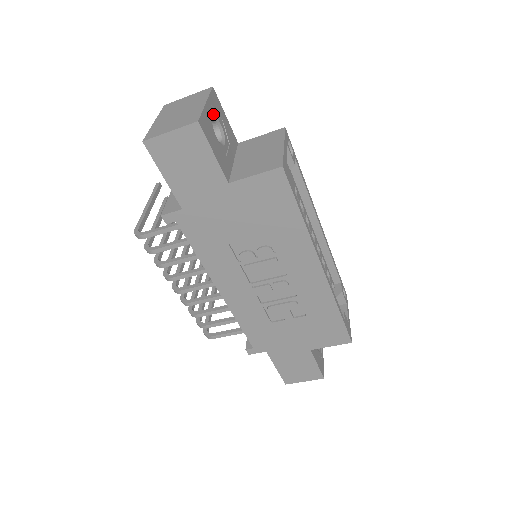
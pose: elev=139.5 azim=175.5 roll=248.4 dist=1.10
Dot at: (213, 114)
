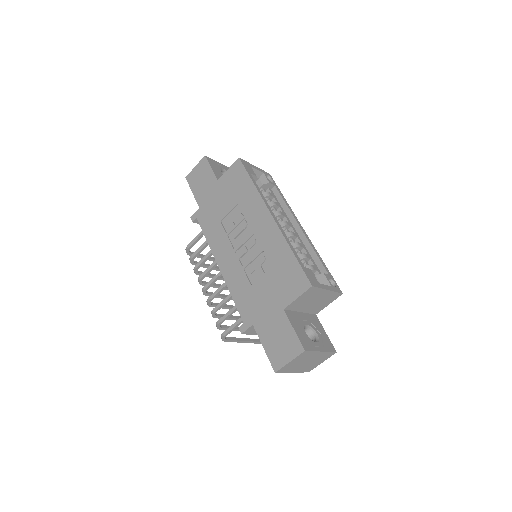
Dot at: (226, 170)
